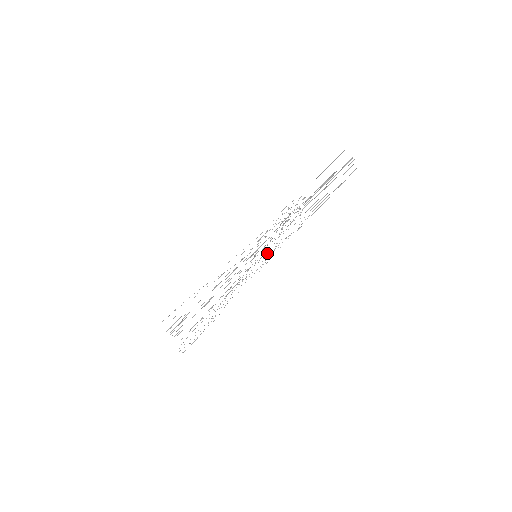
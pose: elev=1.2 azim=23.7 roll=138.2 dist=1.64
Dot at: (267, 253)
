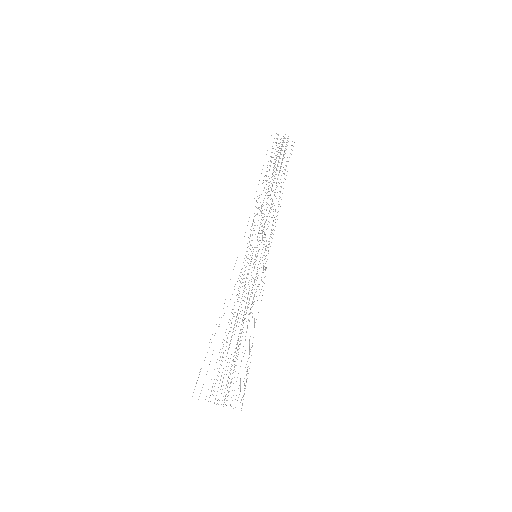
Dot at: (266, 246)
